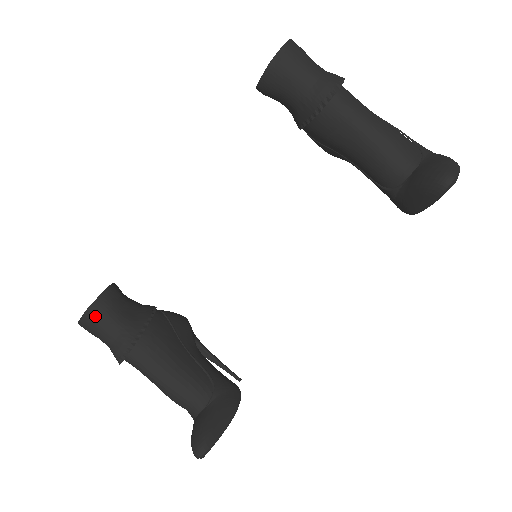
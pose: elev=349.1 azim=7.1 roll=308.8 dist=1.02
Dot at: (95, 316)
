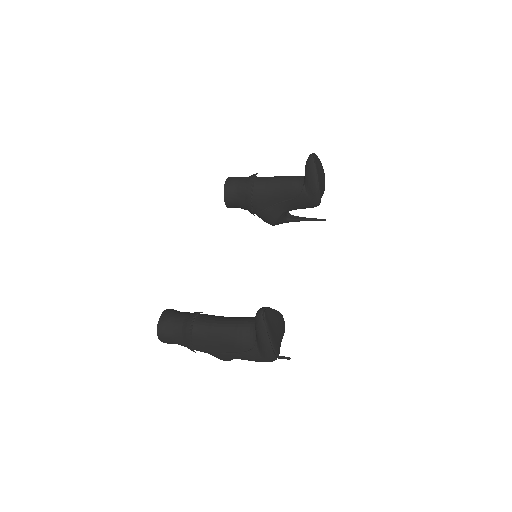
Dot at: (168, 314)
